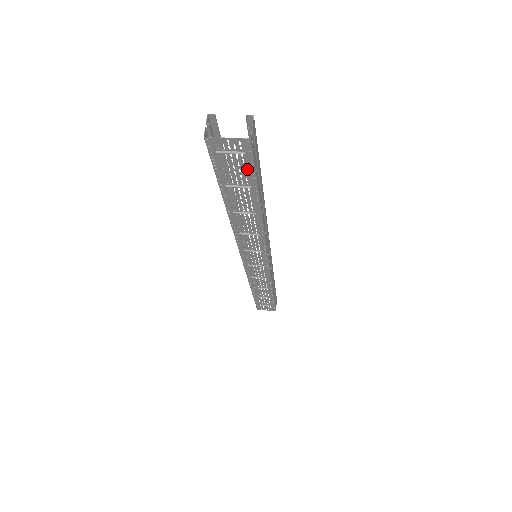
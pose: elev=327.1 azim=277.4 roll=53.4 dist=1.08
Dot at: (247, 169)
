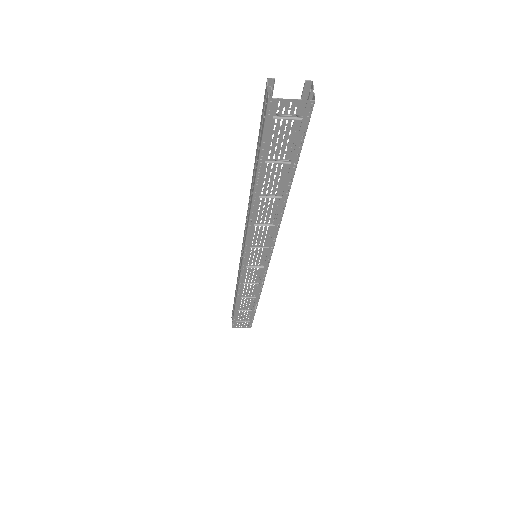
Dot at: (296, 139)
